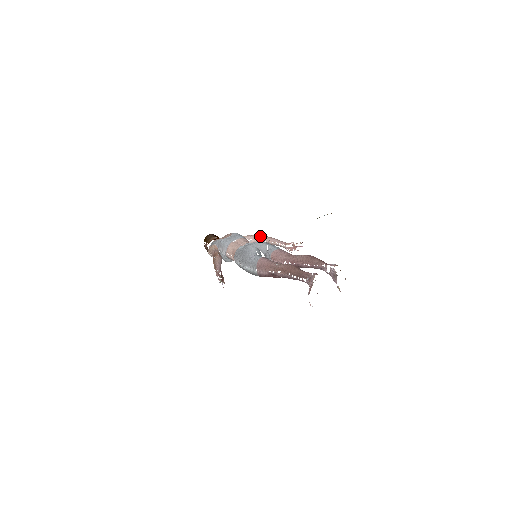
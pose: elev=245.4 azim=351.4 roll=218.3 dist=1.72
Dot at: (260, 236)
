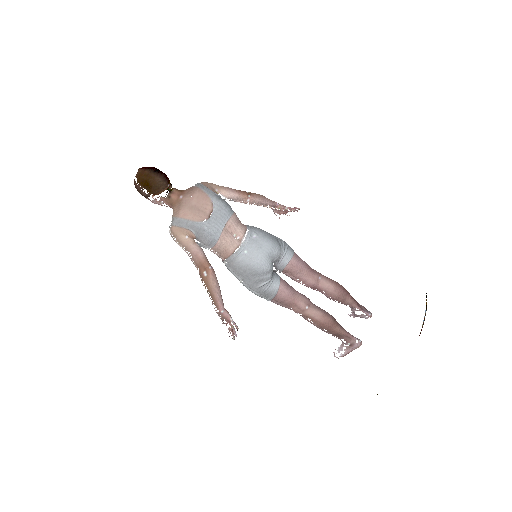
Dot at: (248, 197)
